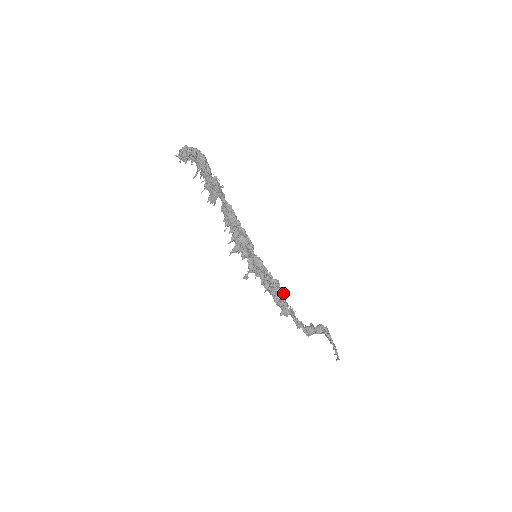
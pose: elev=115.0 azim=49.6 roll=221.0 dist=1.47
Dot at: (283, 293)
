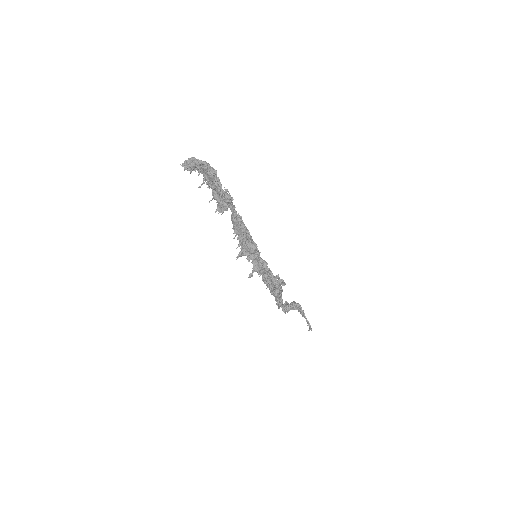
Dot at: occluded
